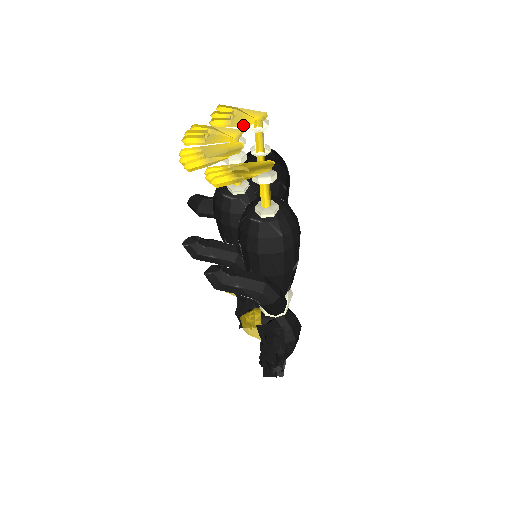
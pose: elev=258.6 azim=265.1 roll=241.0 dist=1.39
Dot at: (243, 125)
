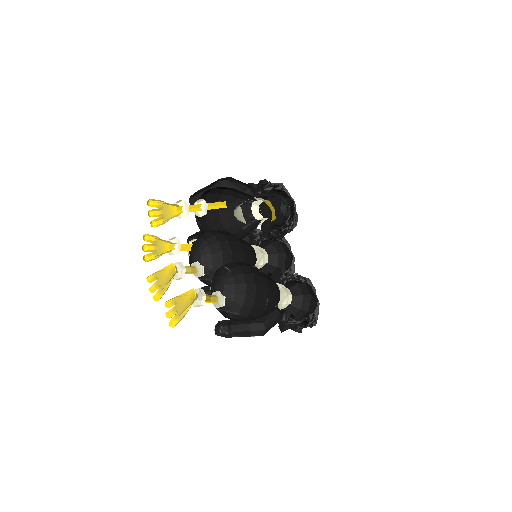
Dot at: occluded
